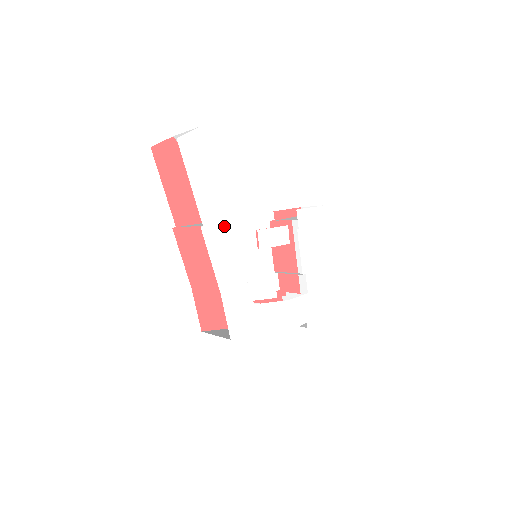
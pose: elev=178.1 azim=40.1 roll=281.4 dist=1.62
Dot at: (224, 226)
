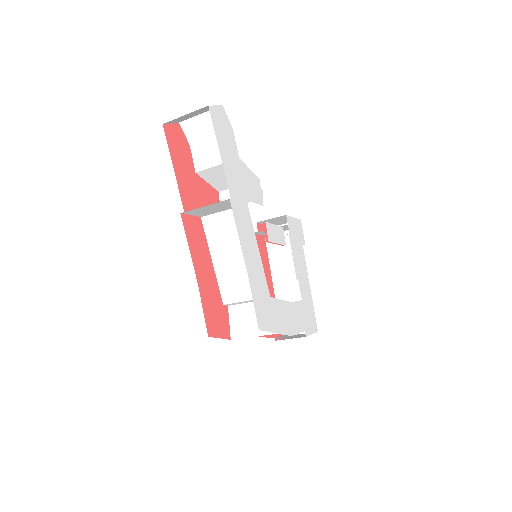
Dot at: (244, 207)
